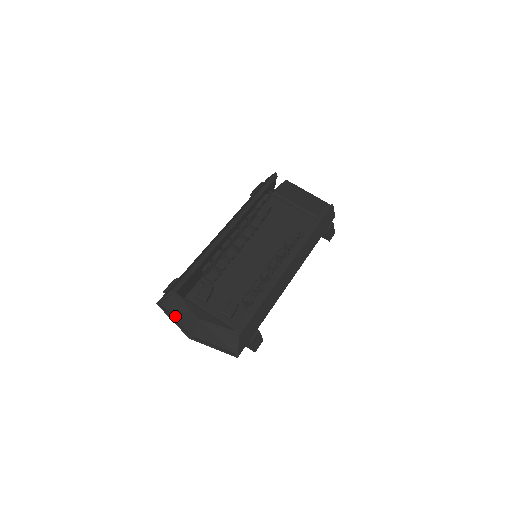
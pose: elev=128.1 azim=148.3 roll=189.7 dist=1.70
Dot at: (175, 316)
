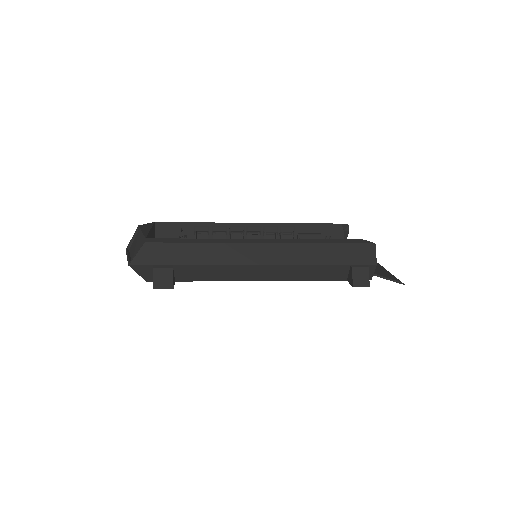
Dot at: occluded
